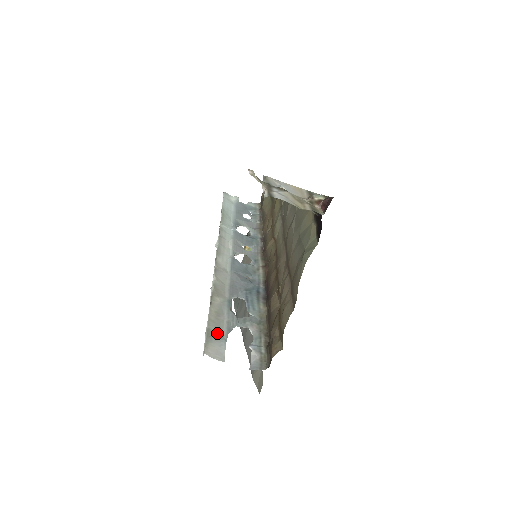
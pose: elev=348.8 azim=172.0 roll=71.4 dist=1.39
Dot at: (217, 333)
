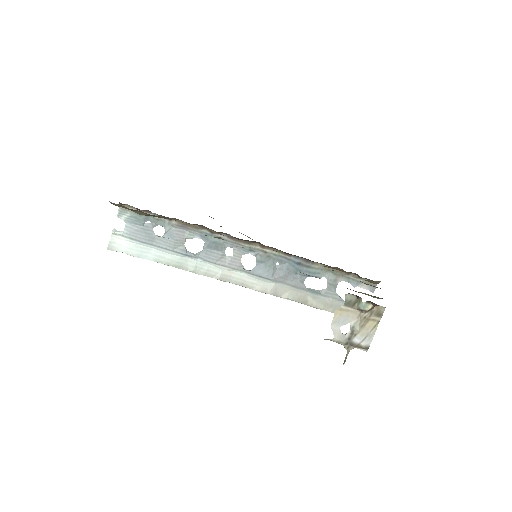
Dot at: occluded
